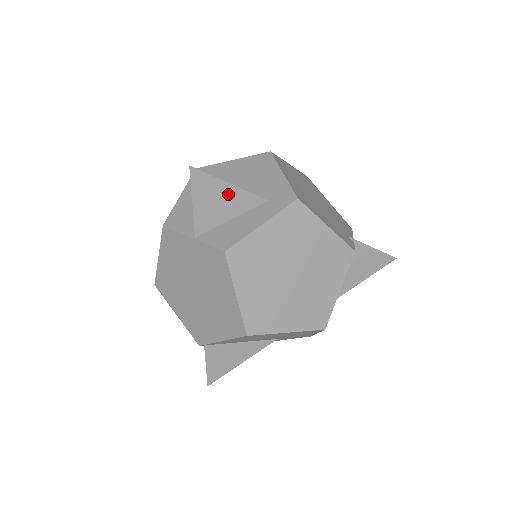
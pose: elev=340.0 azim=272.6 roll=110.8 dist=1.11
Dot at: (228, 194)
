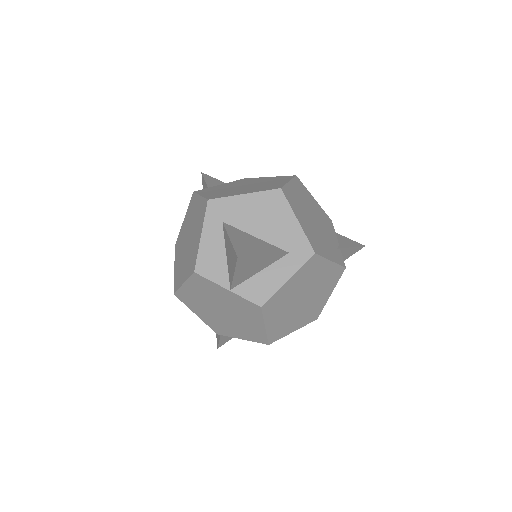
Dot at: (261, 260)
